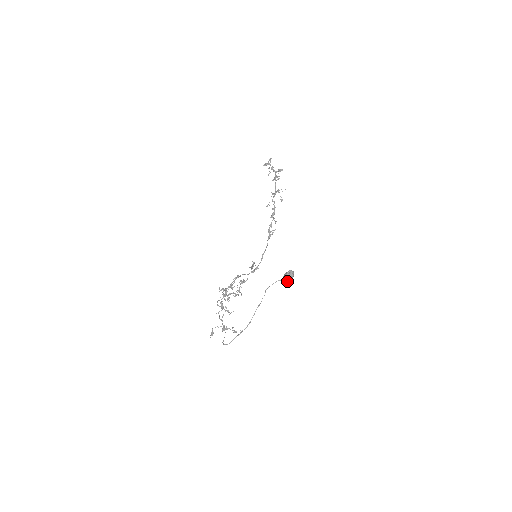
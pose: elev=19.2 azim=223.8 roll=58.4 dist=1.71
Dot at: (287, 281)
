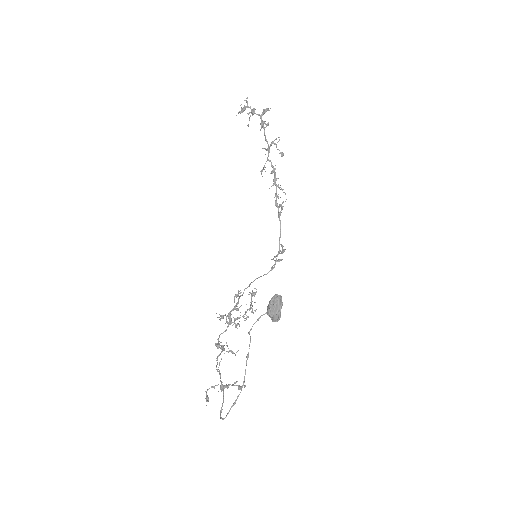
Dot at: (274, 314)
